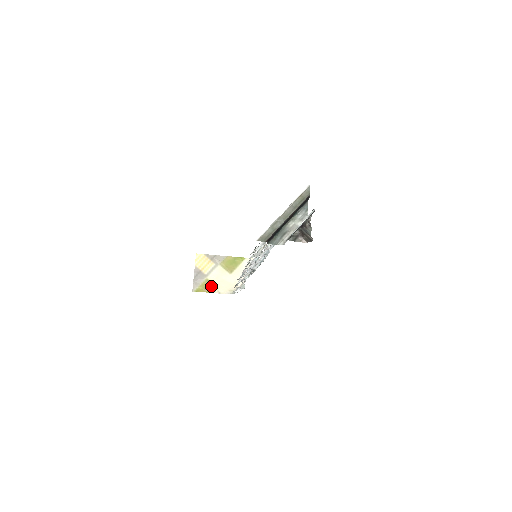
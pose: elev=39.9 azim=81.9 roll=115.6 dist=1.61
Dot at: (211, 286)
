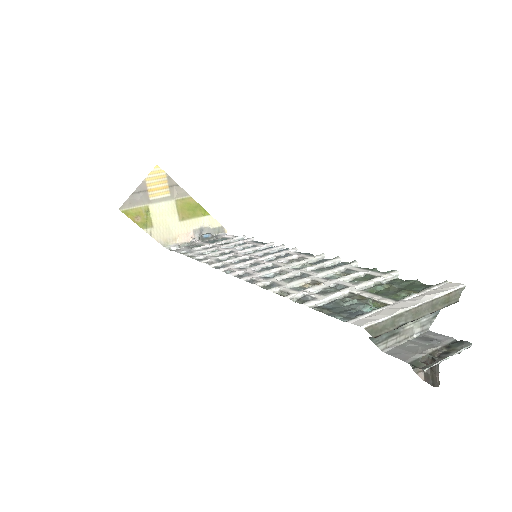
Dot at: (147, 219)
